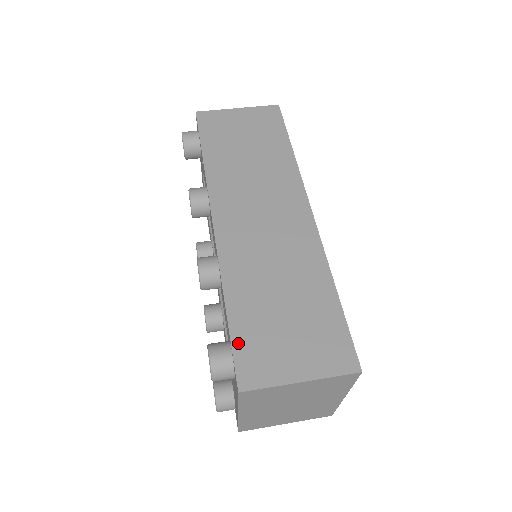
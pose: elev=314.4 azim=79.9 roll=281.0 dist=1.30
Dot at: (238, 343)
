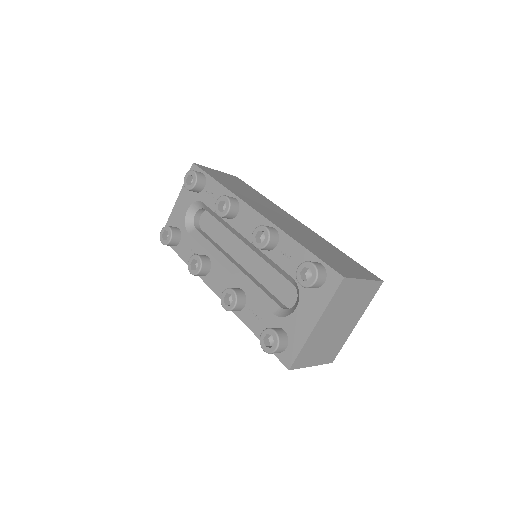
Dot at: (323, 259)
